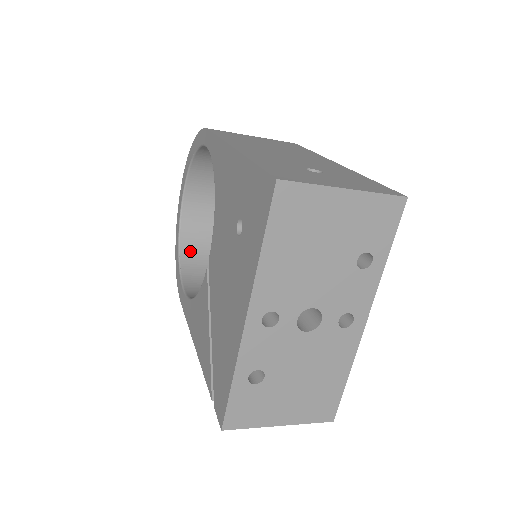
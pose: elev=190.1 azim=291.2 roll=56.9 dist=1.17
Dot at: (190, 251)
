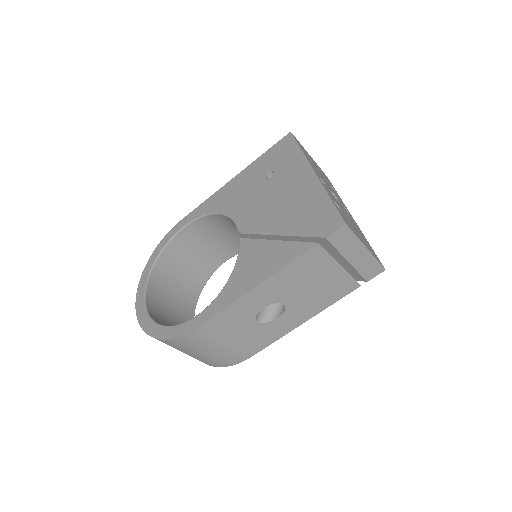
Dot at: occluded
